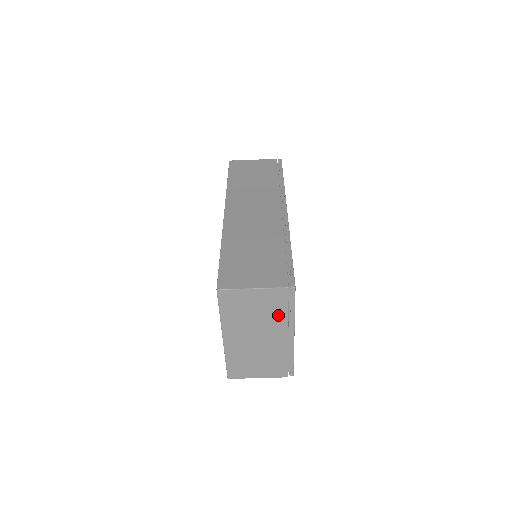
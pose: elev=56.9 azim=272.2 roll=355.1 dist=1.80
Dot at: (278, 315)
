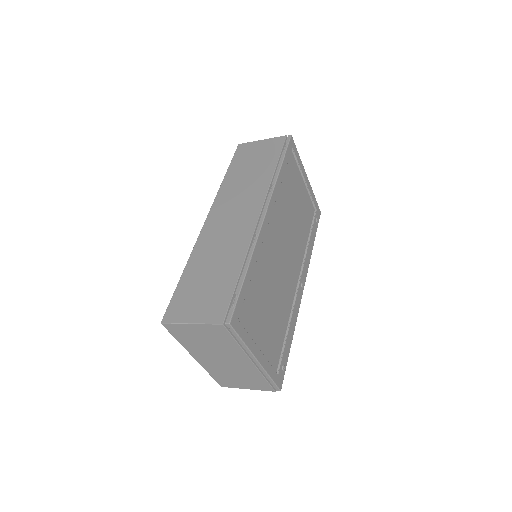
Dot at: (230, 345)
